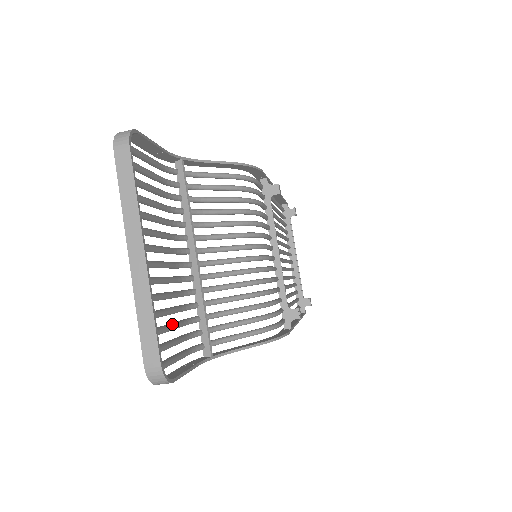
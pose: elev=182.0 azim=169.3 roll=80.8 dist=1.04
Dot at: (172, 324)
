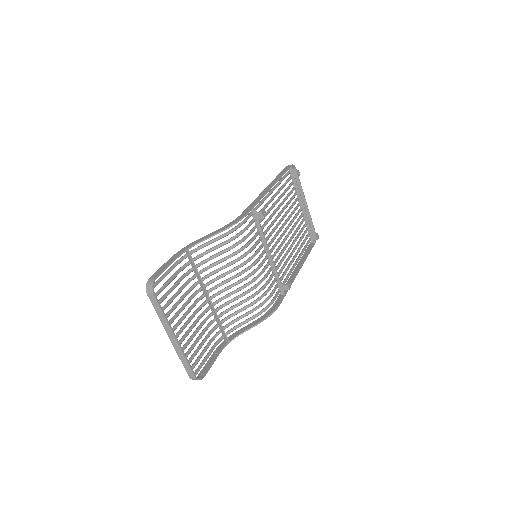
Dot at: (201, 345)
